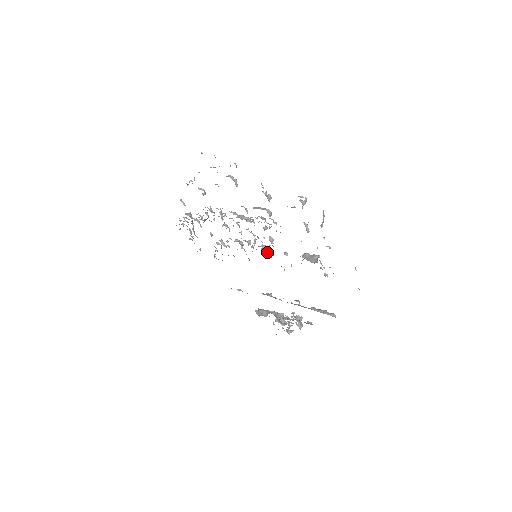
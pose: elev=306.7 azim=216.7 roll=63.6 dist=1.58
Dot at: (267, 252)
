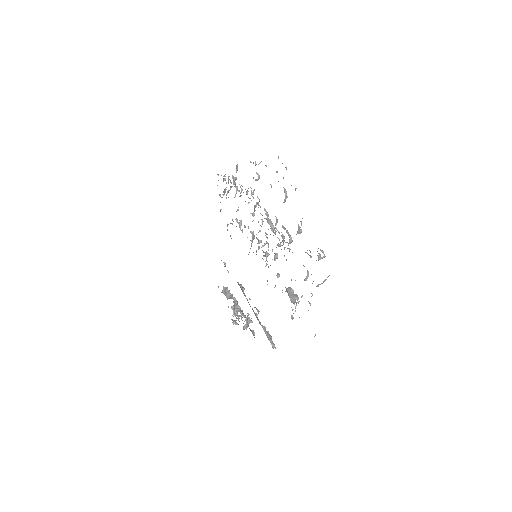
Dot at: (266, 260)
